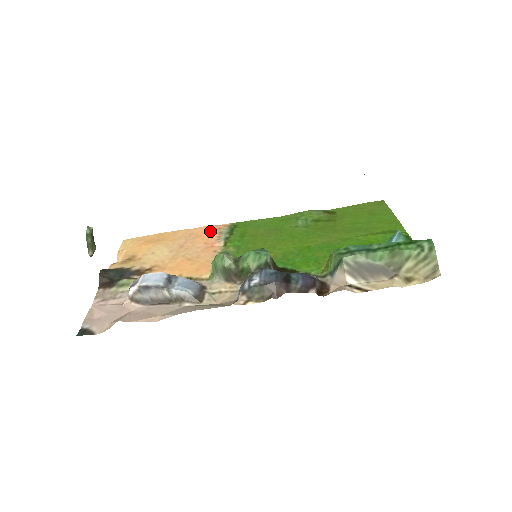
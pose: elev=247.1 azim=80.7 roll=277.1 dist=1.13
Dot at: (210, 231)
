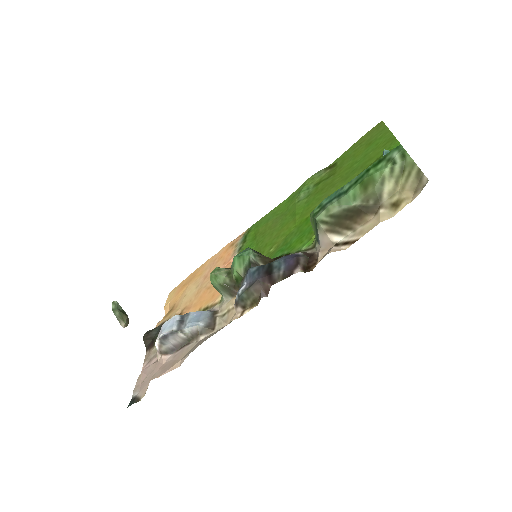
Dot at: (229, 248)
